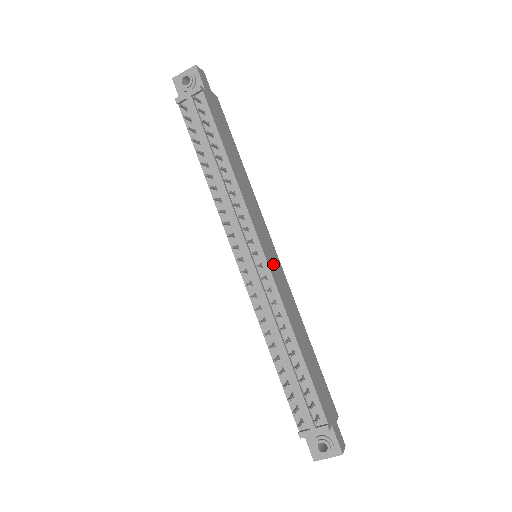
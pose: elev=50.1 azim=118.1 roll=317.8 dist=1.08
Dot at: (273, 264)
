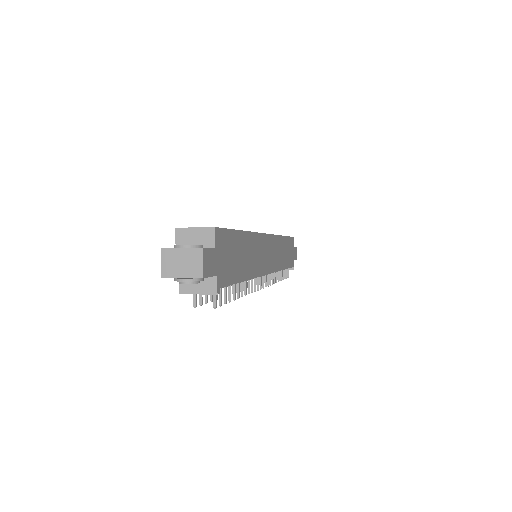
Dot at: (272, 258)
